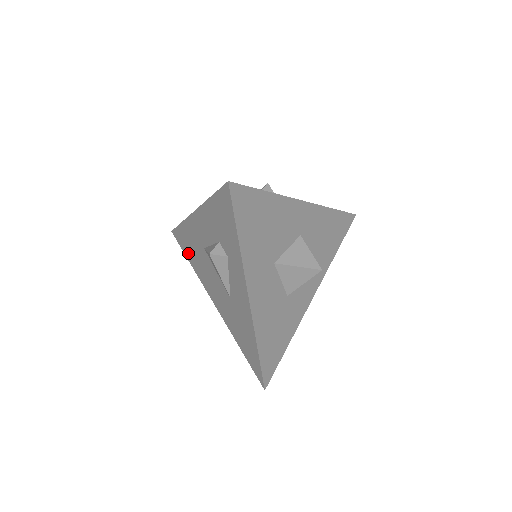
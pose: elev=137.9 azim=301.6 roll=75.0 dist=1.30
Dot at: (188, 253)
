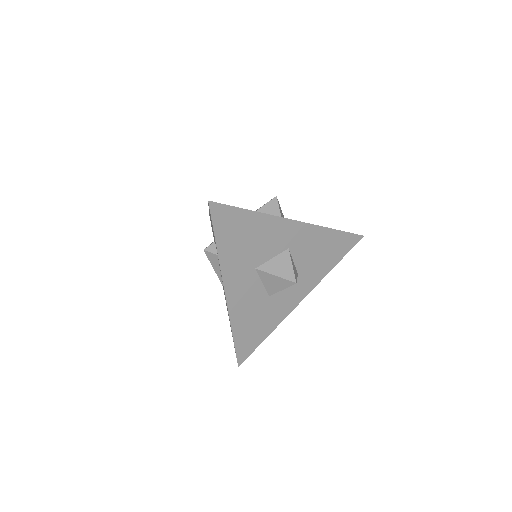
Dot at: occluded
